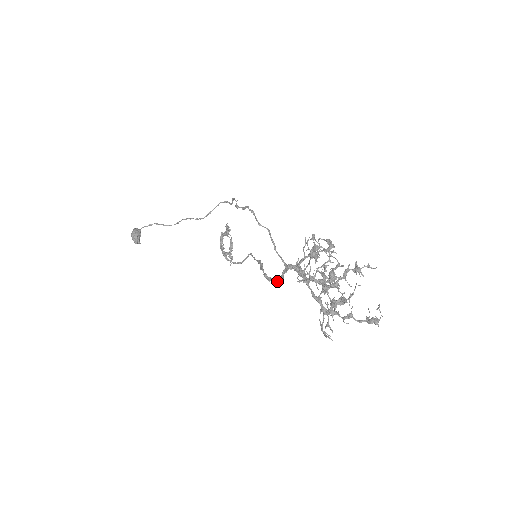
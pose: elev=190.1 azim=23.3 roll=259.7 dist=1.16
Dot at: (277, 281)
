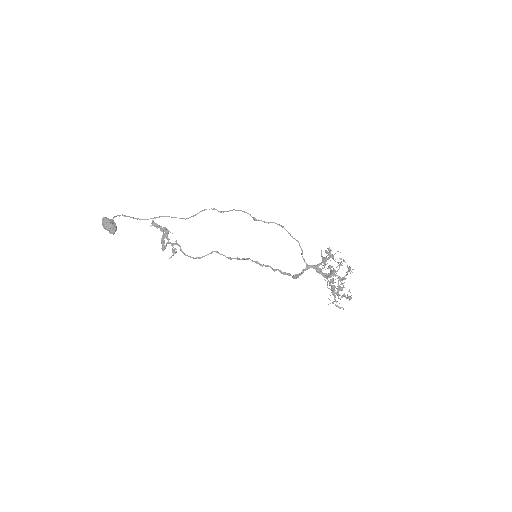
Dot at: (297, 275)
